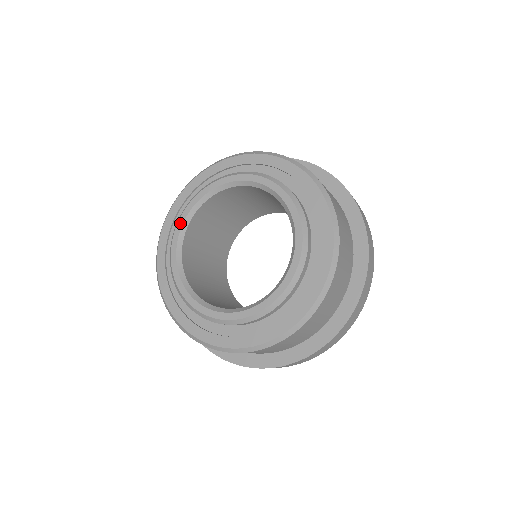
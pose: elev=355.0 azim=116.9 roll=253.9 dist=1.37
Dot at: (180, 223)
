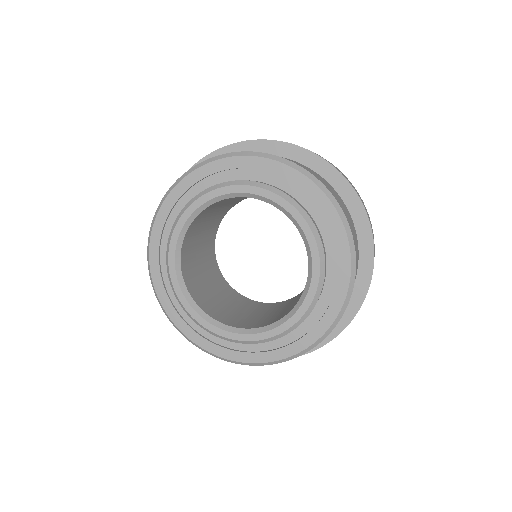
Dot at: (171, 258)
